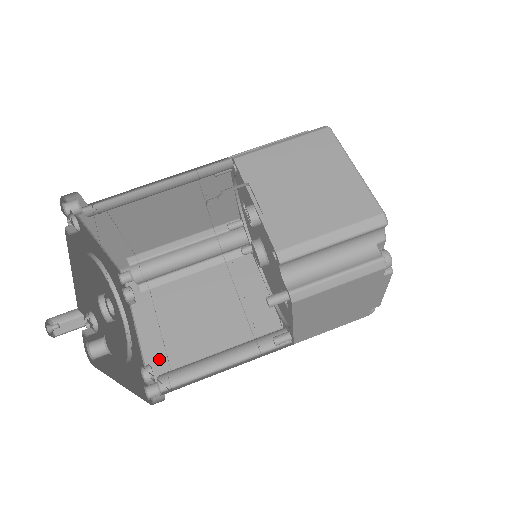
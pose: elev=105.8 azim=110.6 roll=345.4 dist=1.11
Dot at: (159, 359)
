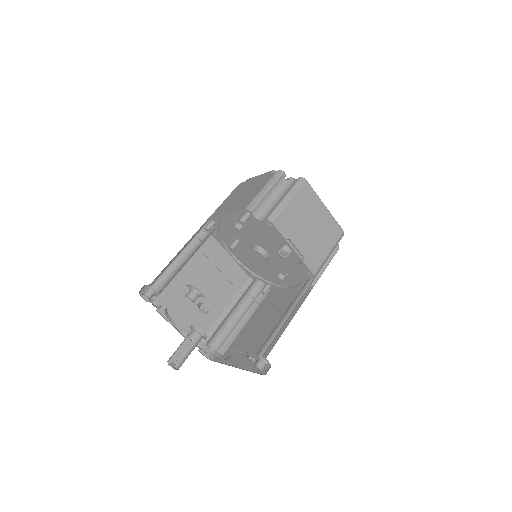
Dot at: occluded
